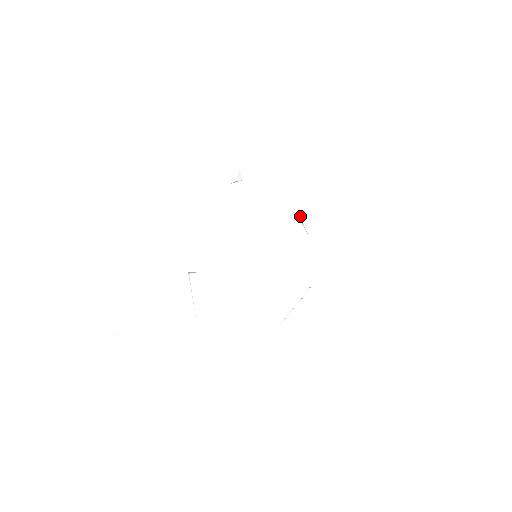
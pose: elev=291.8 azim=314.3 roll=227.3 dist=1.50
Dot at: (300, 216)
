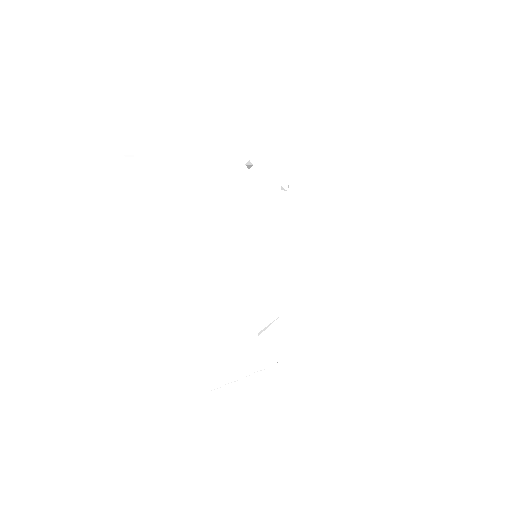
Dot at: (262, 331)
